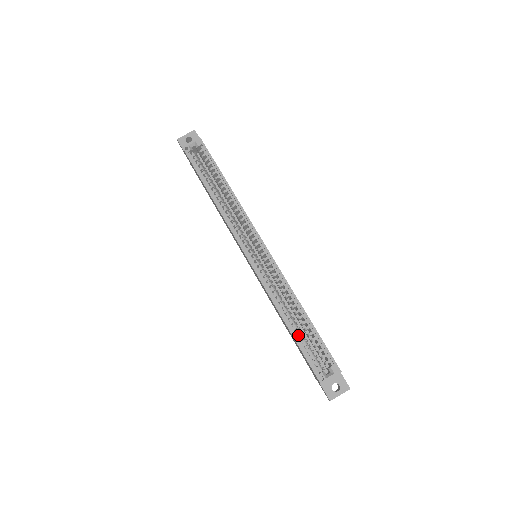
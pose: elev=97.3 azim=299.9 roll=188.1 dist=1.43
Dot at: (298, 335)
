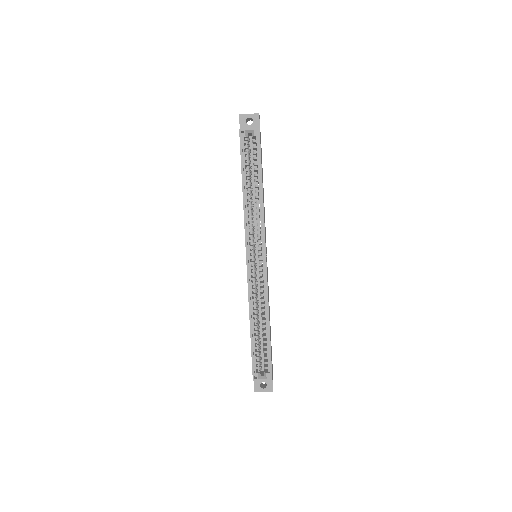
Dot at: occluded
